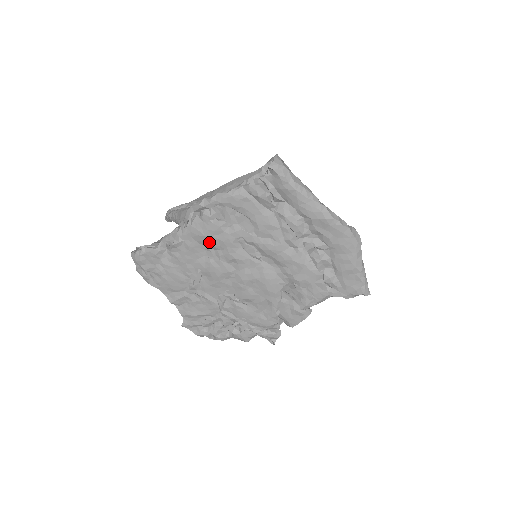
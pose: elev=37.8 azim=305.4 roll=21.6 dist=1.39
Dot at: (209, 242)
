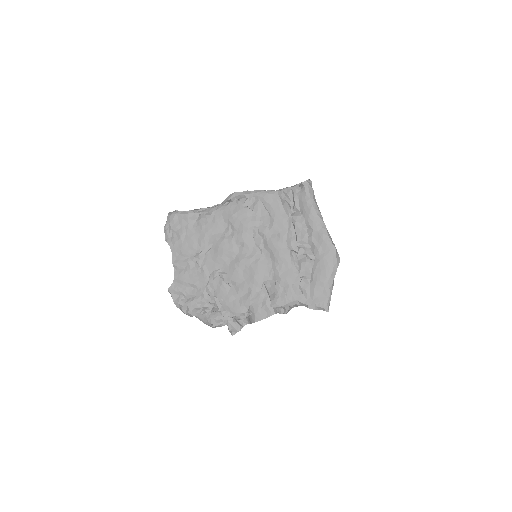
Dot at: (232, 222)
